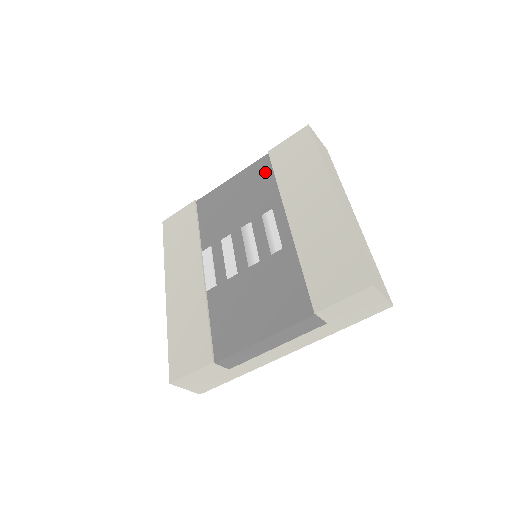
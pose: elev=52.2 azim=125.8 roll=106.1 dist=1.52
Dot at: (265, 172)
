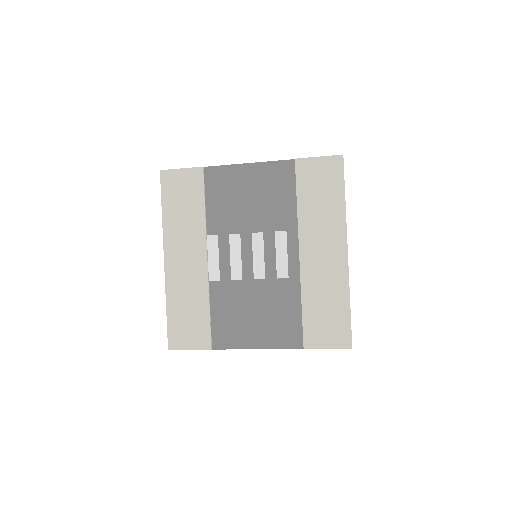
Dot at: (287, 182)
